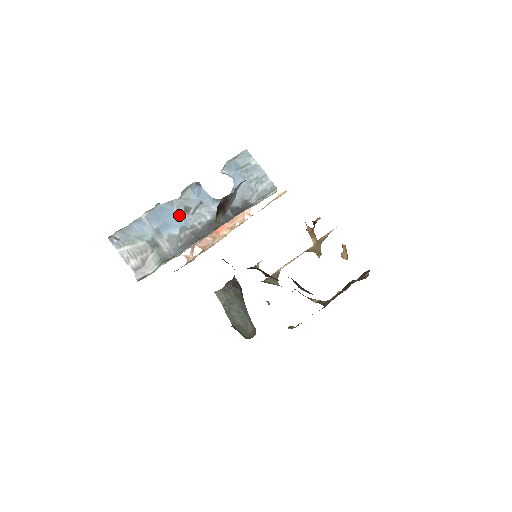
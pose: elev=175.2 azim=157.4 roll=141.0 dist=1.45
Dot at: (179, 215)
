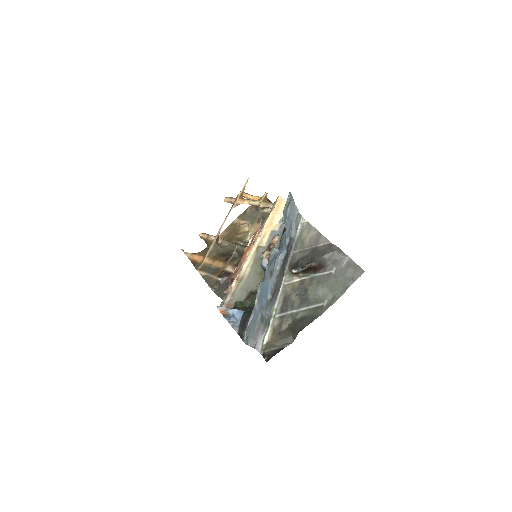
Dot at: (270, 283)
